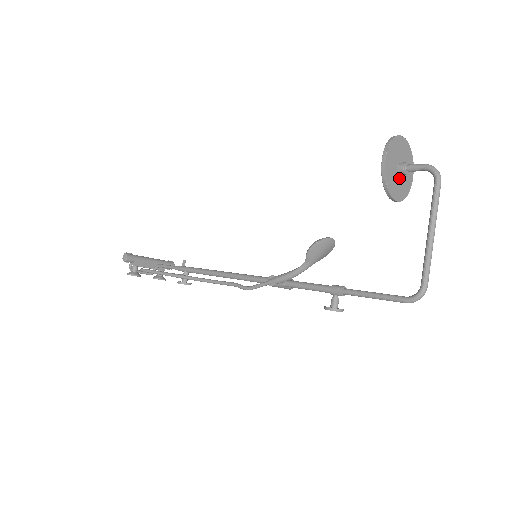
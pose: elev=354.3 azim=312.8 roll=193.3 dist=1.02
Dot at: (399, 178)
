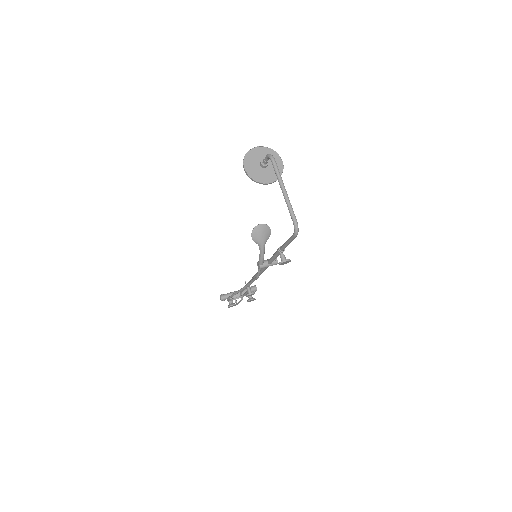
Dot at: (266, 170)
